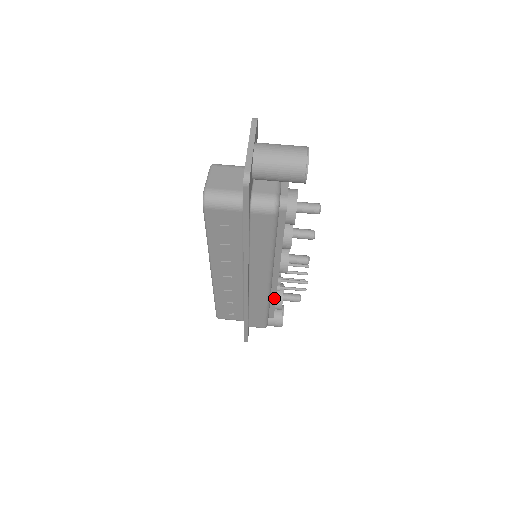
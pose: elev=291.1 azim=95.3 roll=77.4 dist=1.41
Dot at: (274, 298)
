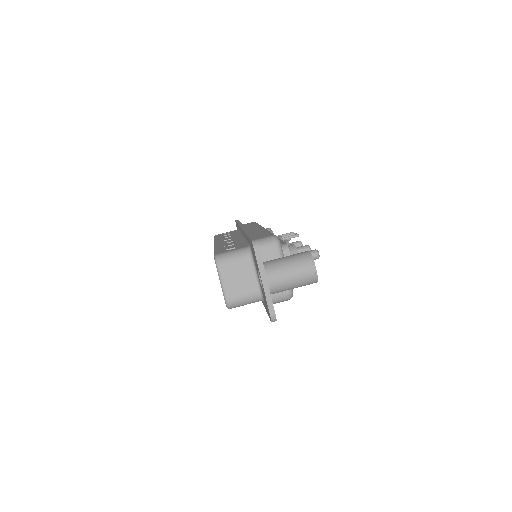
Dot at: occluded
